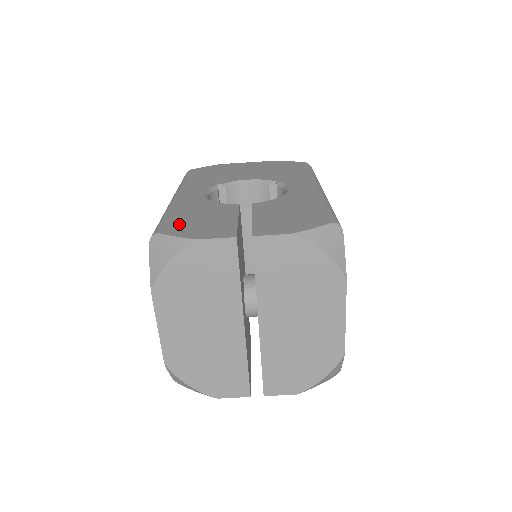
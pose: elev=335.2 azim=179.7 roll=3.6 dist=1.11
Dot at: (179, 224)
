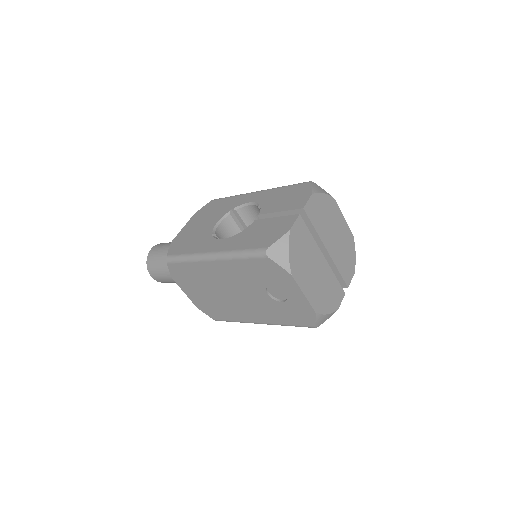
Dot at: (263, 241)
